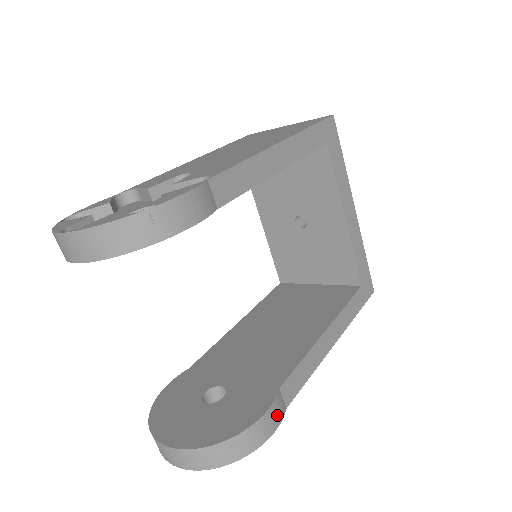
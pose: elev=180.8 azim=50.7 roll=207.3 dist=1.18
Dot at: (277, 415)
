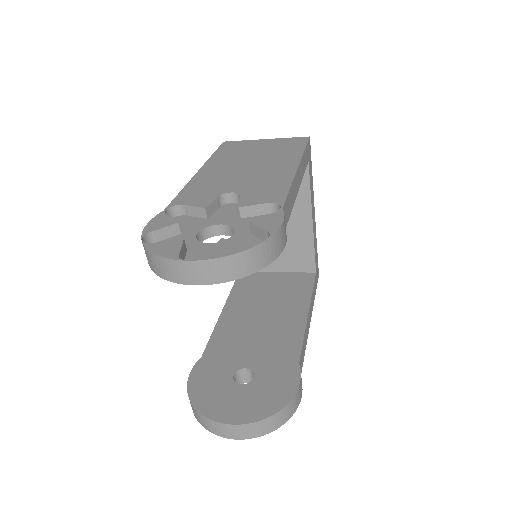
Dot at: occluded
